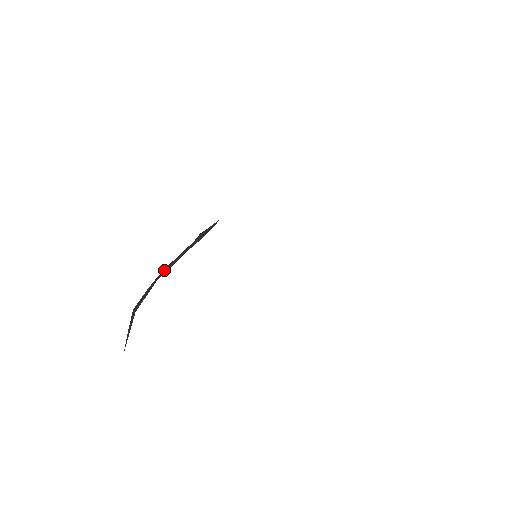
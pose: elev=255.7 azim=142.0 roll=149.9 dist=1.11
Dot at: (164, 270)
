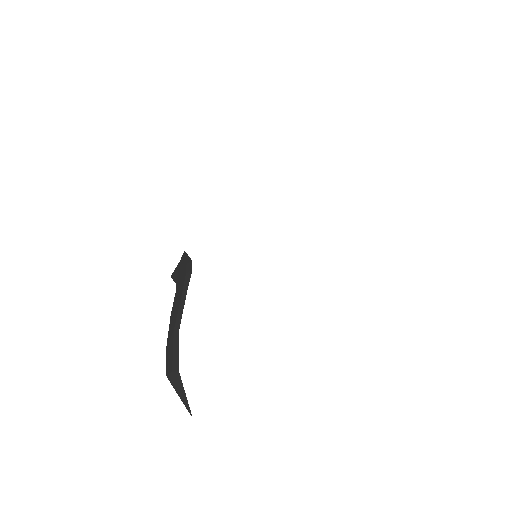
Dot at: (177, 317)
